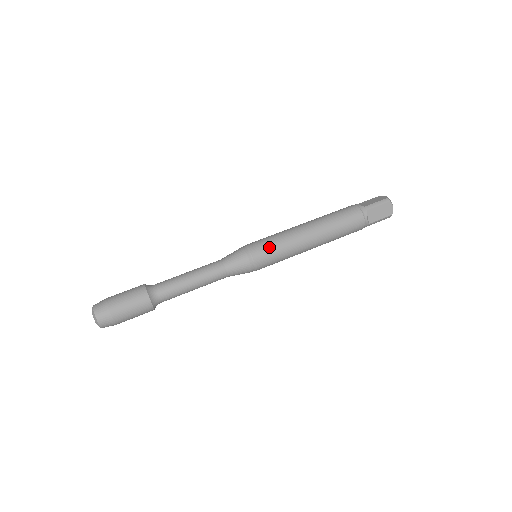
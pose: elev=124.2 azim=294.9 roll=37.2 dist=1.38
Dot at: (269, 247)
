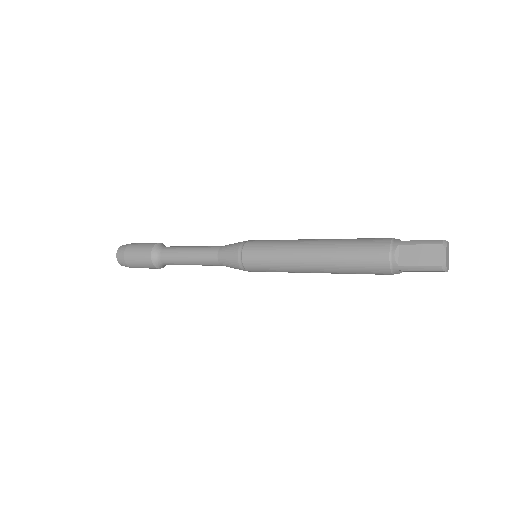
Dot at: (262, 245)
